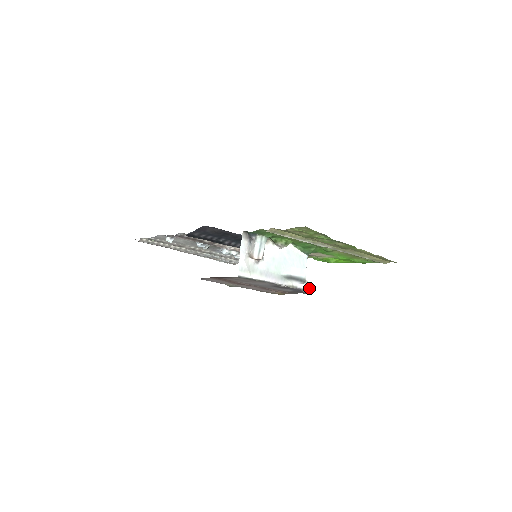
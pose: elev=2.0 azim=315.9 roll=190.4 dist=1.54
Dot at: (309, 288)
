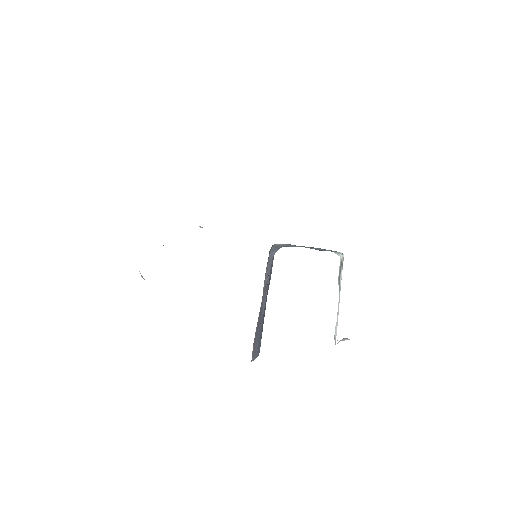
Dot at: (343, 260)
